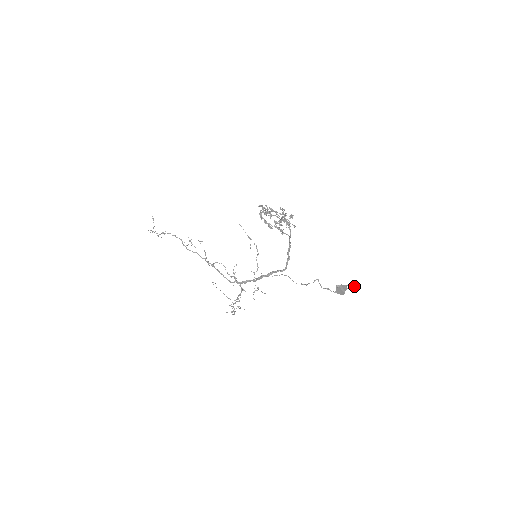
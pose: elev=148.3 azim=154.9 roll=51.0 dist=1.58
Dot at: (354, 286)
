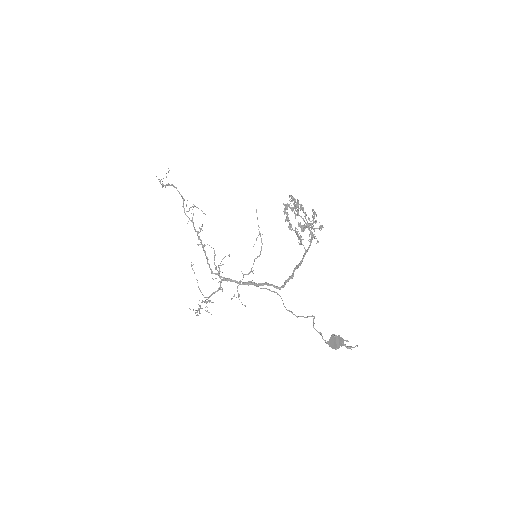
Dot at: occluded
